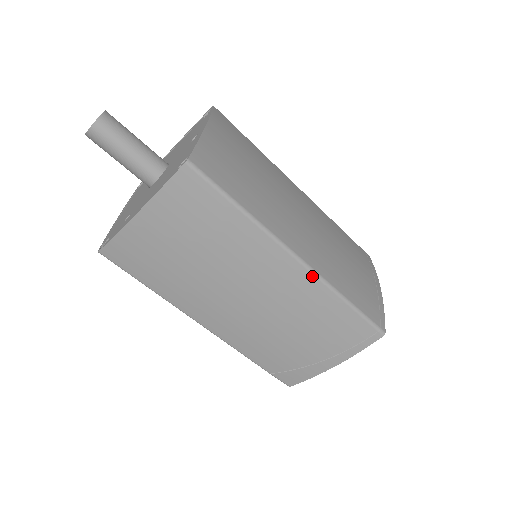
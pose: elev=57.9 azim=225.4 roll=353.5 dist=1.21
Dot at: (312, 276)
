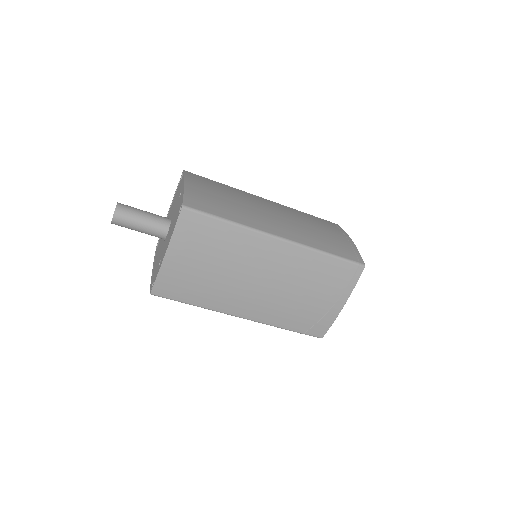
Dot at: (295, 246)
